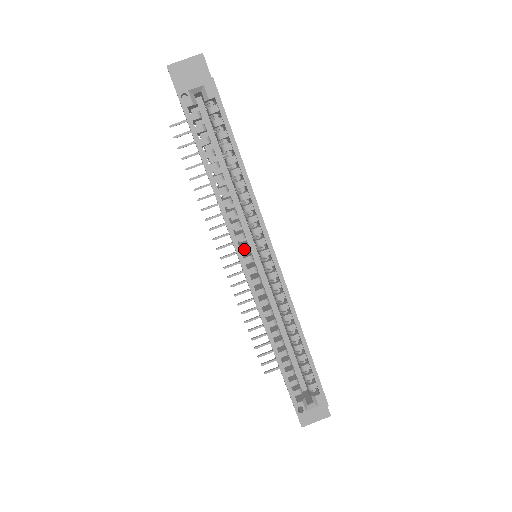
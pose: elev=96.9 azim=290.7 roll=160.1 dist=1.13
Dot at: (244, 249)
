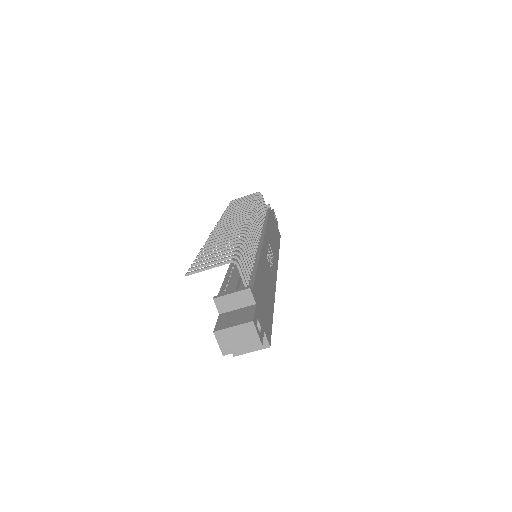
Dot at: occluded
